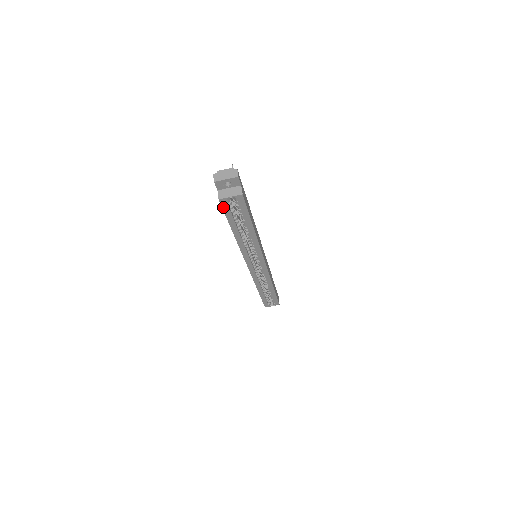
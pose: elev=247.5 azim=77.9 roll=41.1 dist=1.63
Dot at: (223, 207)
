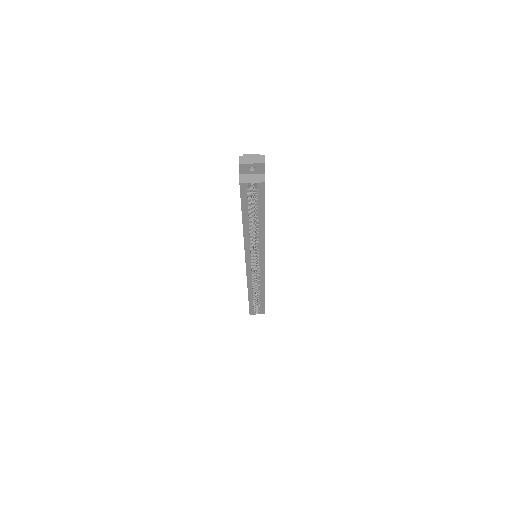
Dot at: (241, 193)
